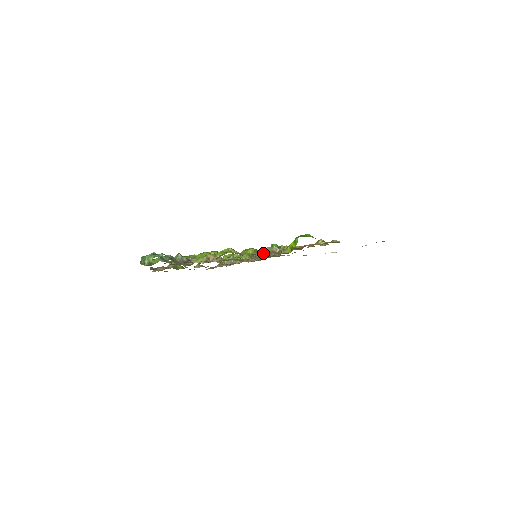
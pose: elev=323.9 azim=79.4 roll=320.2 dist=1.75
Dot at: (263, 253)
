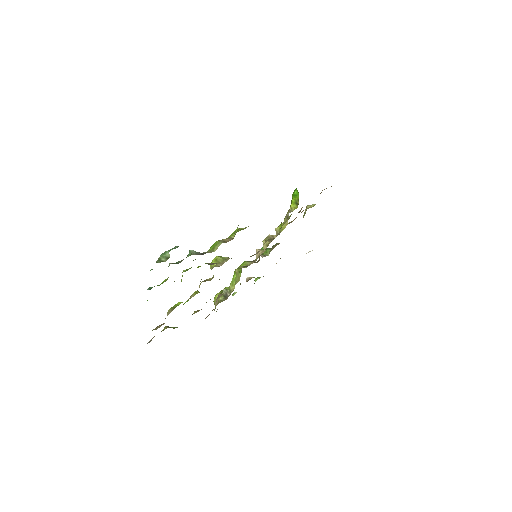
Dot at: occluded
